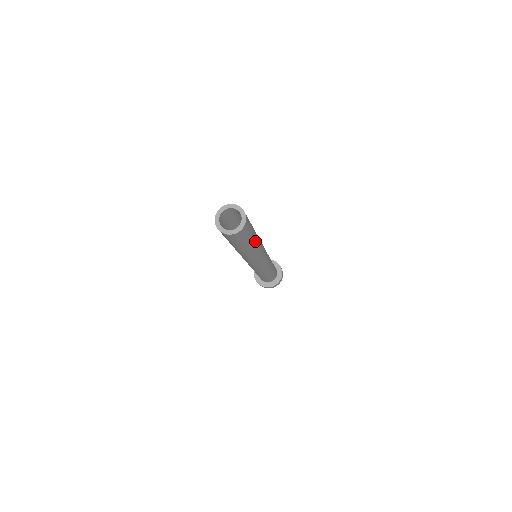
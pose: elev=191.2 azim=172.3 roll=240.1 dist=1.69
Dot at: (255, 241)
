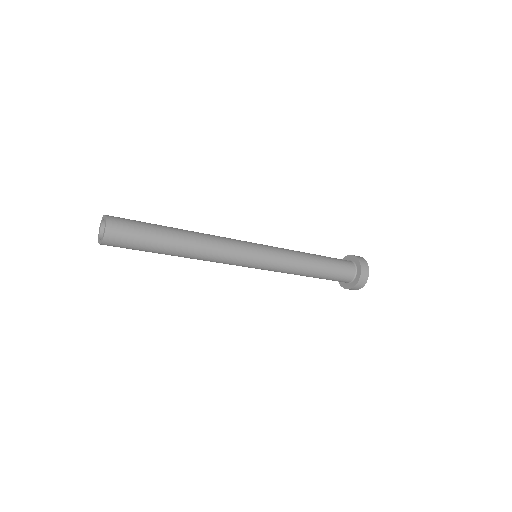
Dot at: (175, 233)
